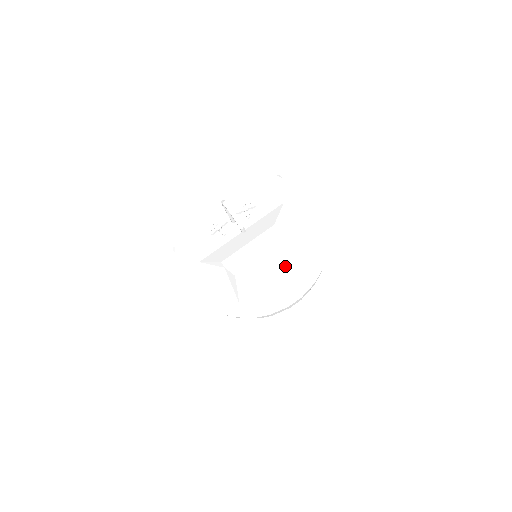
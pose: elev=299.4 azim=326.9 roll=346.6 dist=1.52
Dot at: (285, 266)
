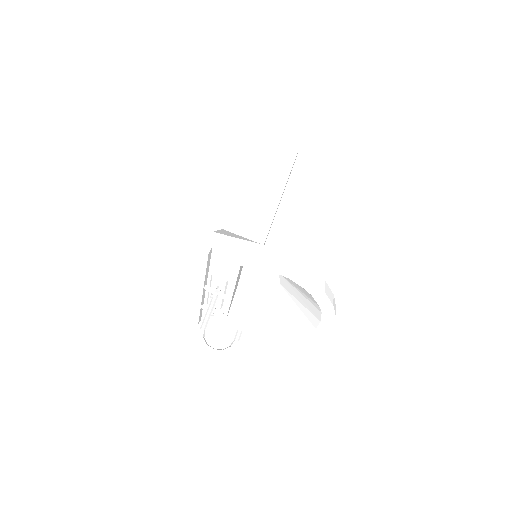
Dot at: (294, 290)
